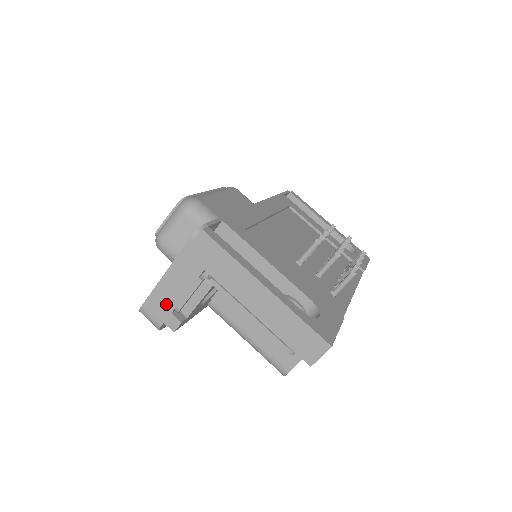
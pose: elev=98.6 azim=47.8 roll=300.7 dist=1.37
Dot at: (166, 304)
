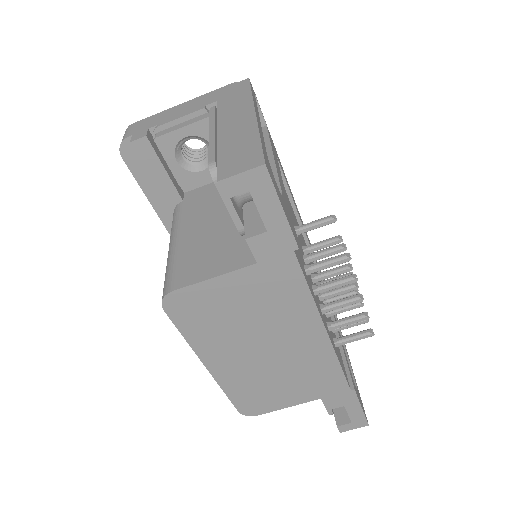
Dot at: (153, 122)
